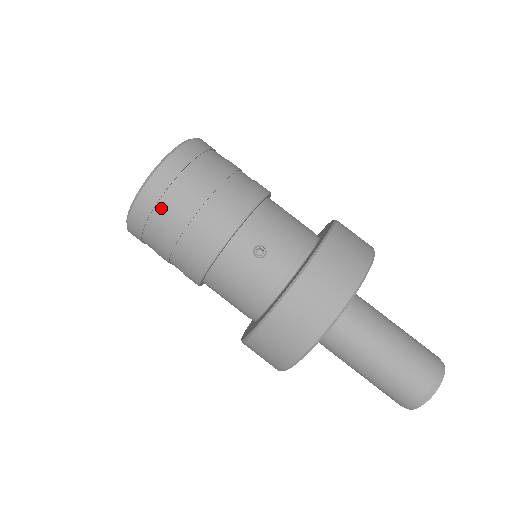
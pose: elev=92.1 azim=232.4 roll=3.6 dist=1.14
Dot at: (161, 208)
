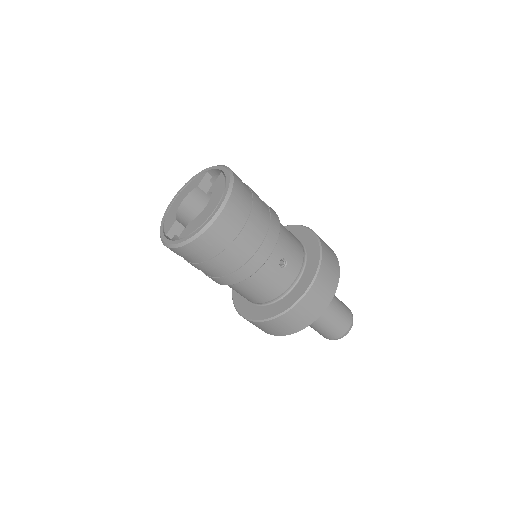
Dot at: (223, 238)
